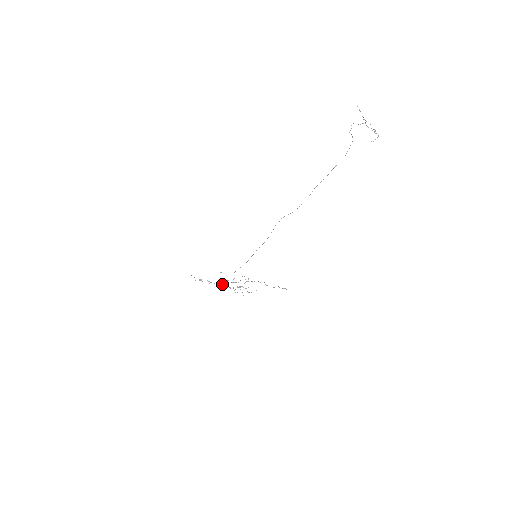
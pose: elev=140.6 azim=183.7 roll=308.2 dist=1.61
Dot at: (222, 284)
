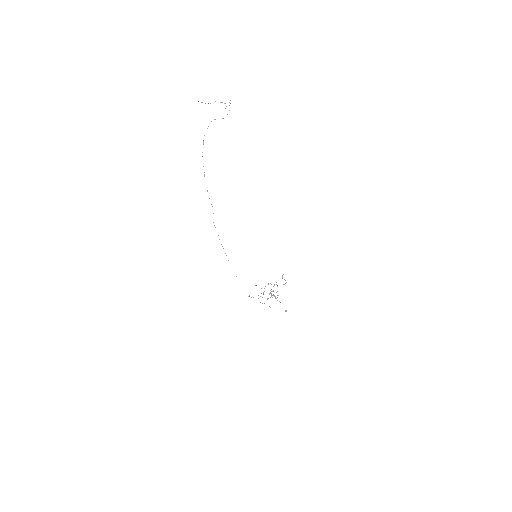
Dot at: occluded
